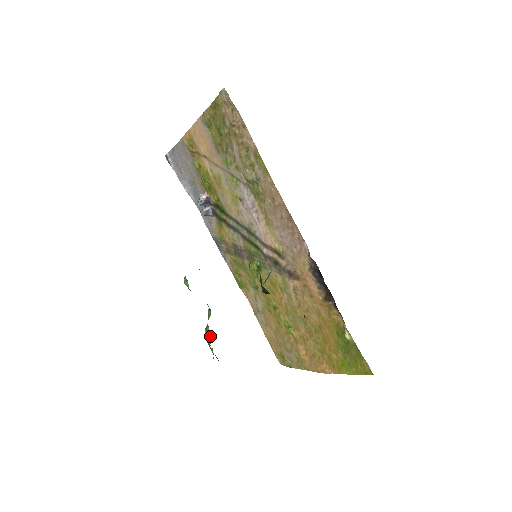
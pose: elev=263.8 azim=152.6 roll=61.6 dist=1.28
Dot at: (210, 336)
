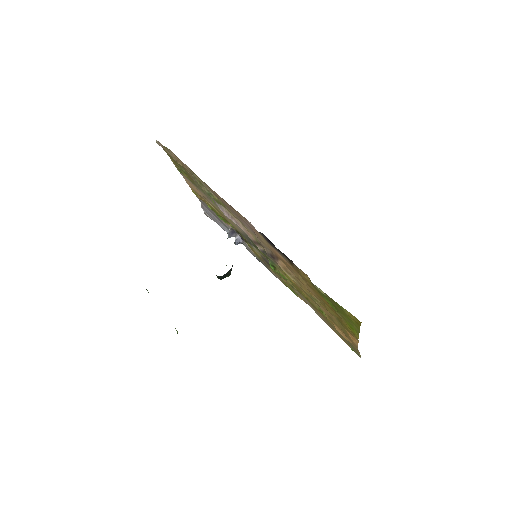
Dot at: (176, 330)
